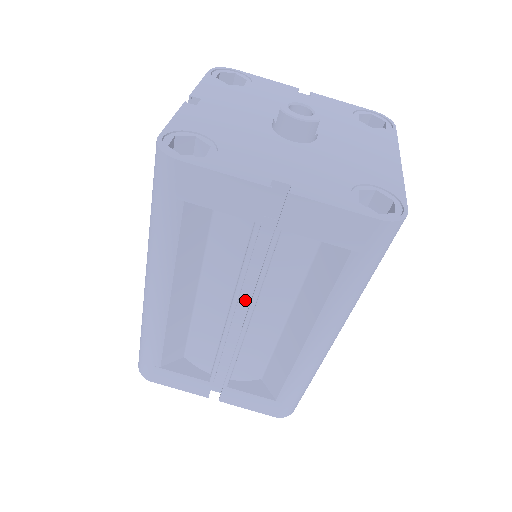
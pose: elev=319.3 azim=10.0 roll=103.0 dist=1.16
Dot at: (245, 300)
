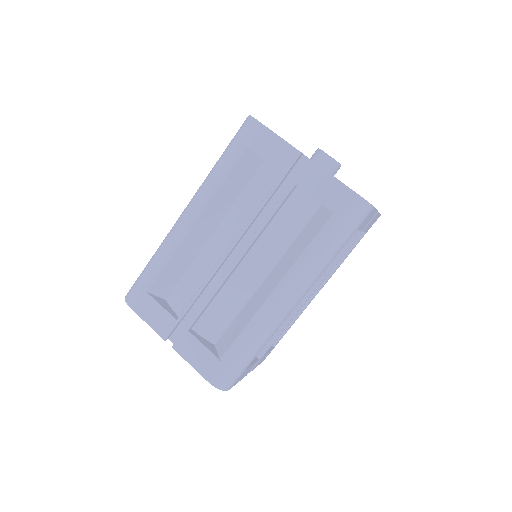
Dot at: occluded
